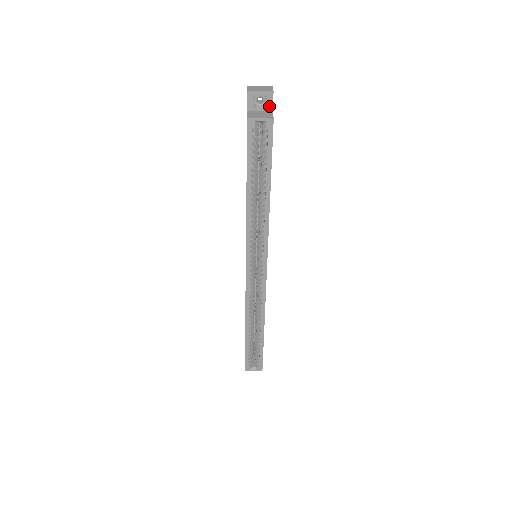
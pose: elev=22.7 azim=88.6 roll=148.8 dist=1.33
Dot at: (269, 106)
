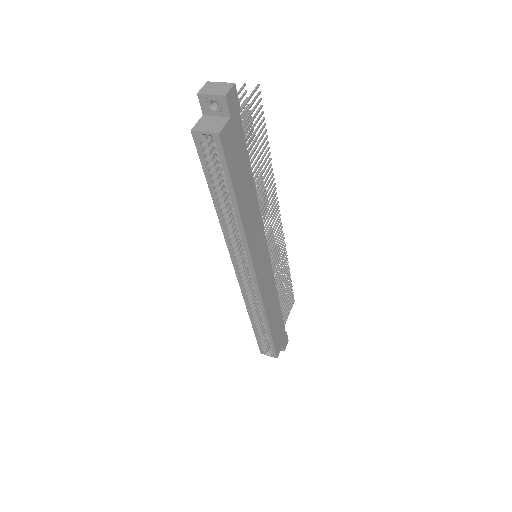
Dot at: (225, 111)
